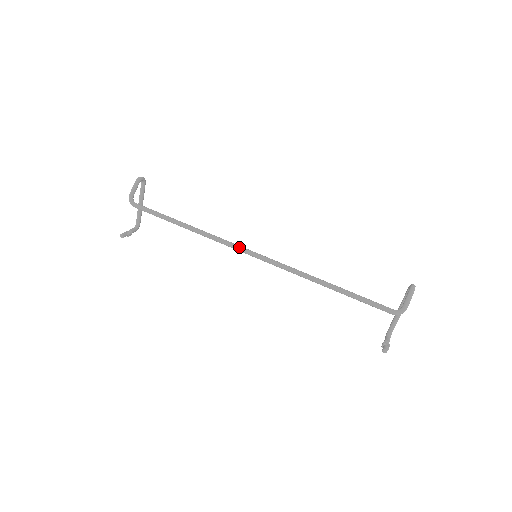
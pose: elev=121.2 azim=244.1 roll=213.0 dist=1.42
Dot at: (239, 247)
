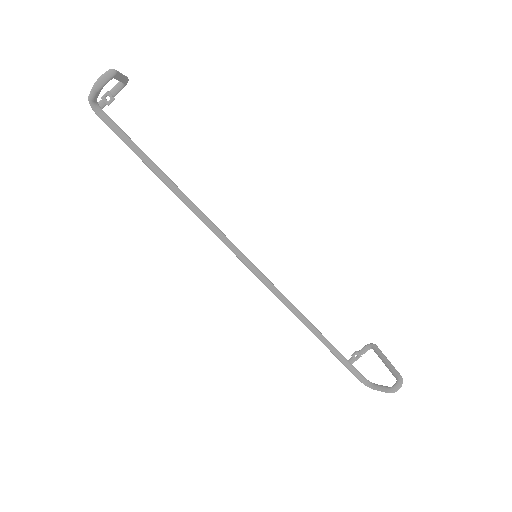
Dot at: (232, 251)
